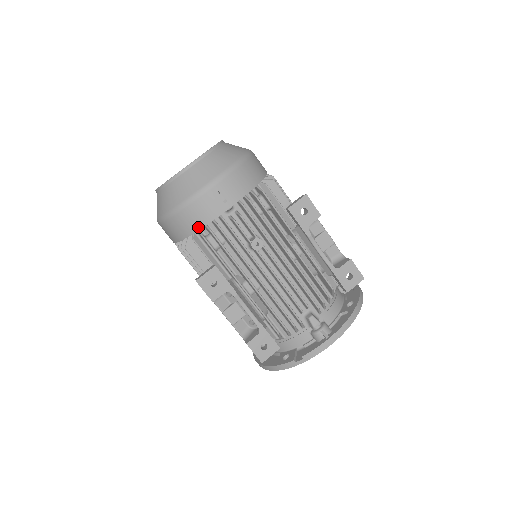
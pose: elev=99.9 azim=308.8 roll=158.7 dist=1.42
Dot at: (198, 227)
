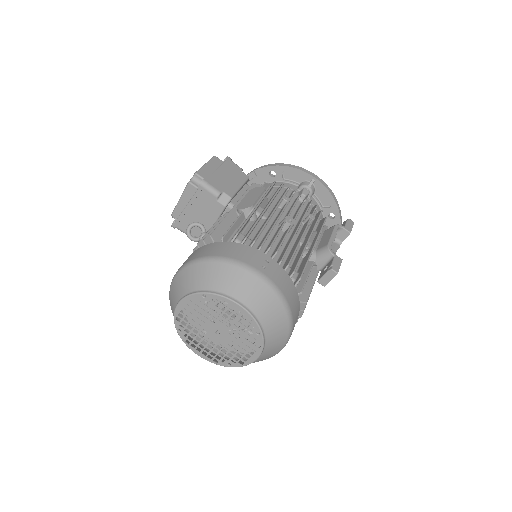
Dot at: occluded
